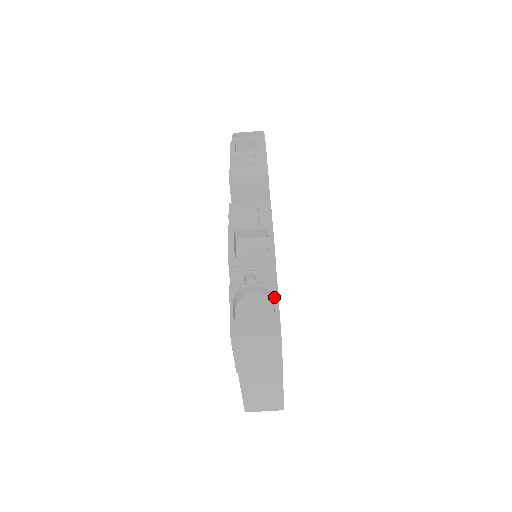
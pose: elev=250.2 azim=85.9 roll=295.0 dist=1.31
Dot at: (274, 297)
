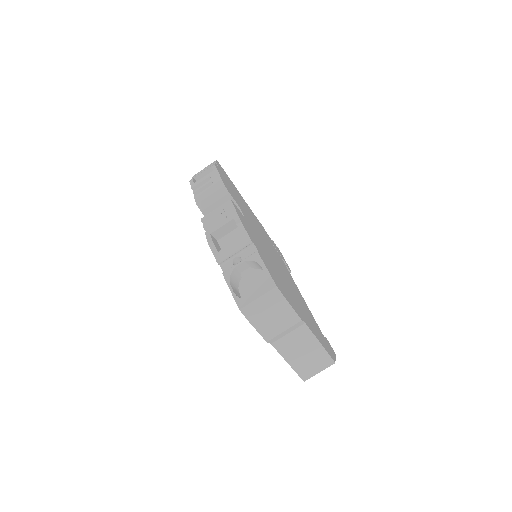
Dot at: (259, 263)
